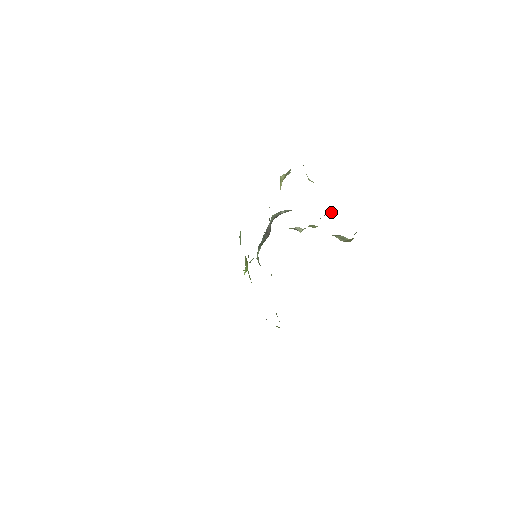
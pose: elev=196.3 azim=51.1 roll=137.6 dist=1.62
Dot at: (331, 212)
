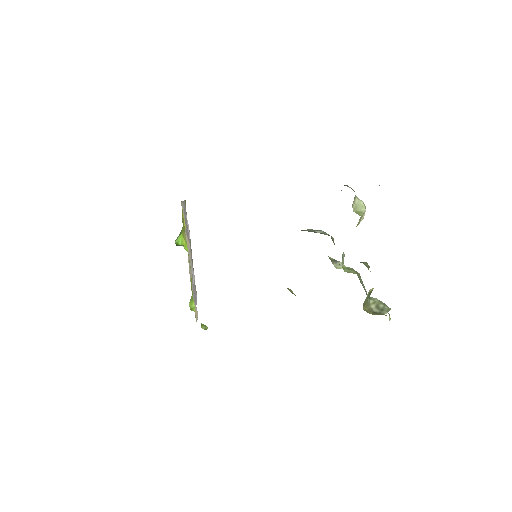
Dot at: (360, 262)
